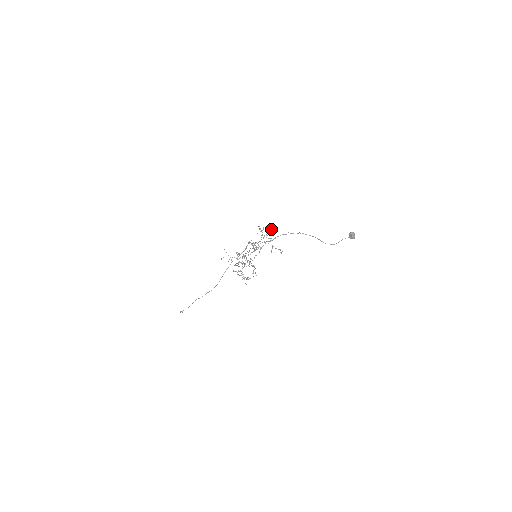
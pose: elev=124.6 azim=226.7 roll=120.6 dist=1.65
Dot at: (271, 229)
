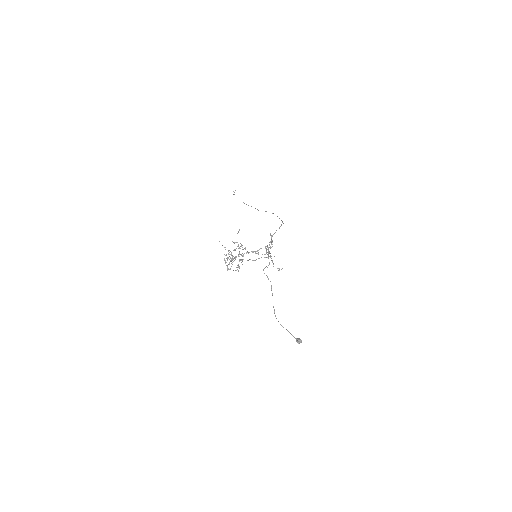
Dot at: occluded
